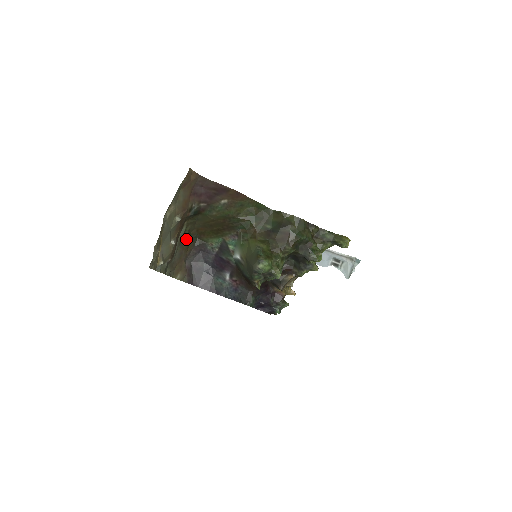
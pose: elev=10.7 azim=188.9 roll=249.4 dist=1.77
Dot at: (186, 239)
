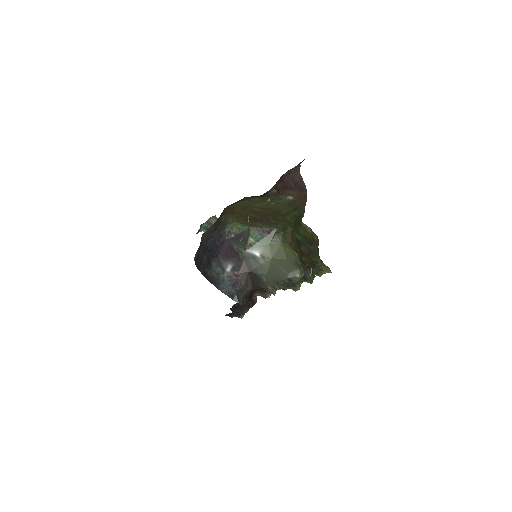
Dot at: occluded
